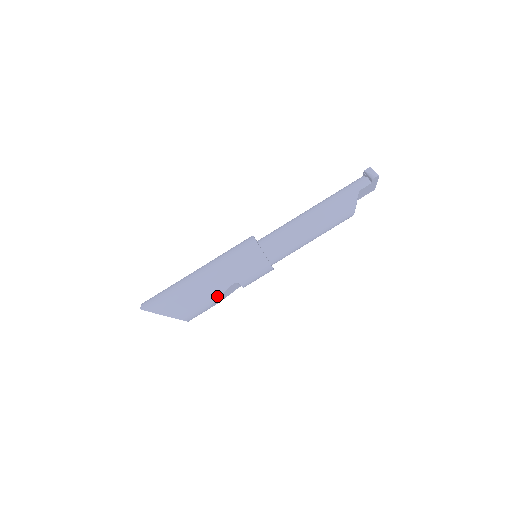
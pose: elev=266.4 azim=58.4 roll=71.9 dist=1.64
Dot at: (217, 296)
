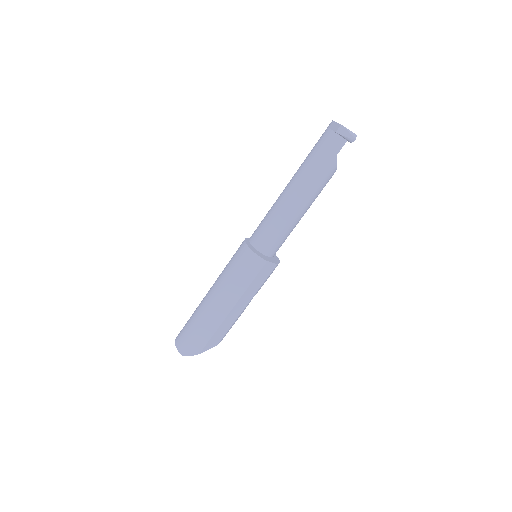
Dot at: occluded
